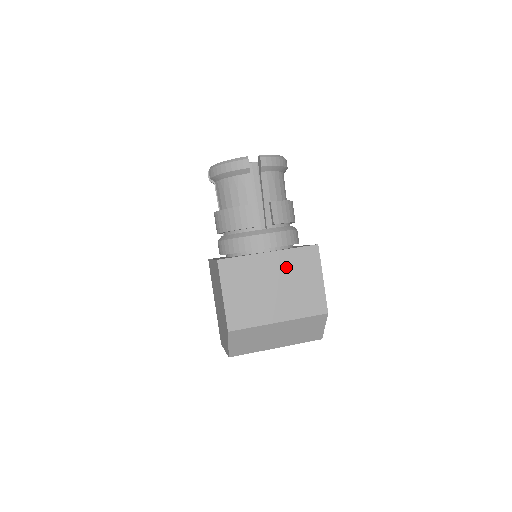
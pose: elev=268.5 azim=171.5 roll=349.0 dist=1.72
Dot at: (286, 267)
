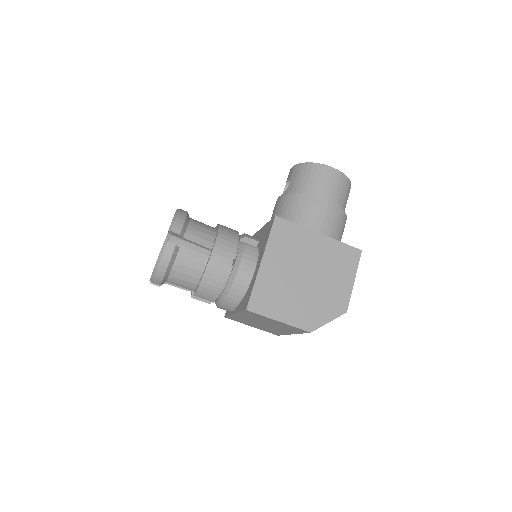
Dot at: (253, 318)
